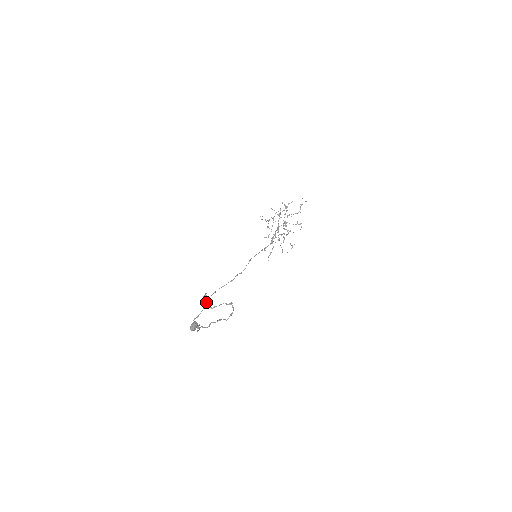
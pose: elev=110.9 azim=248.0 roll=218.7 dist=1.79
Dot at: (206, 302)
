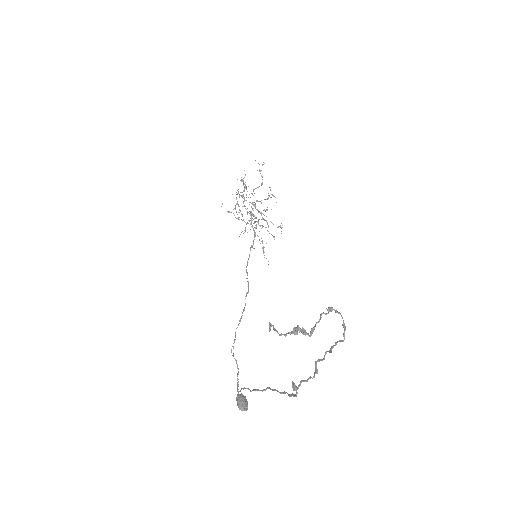
Dot at: (292, 331)
